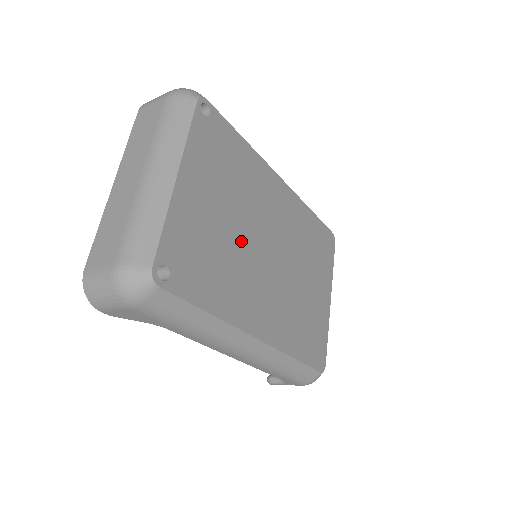
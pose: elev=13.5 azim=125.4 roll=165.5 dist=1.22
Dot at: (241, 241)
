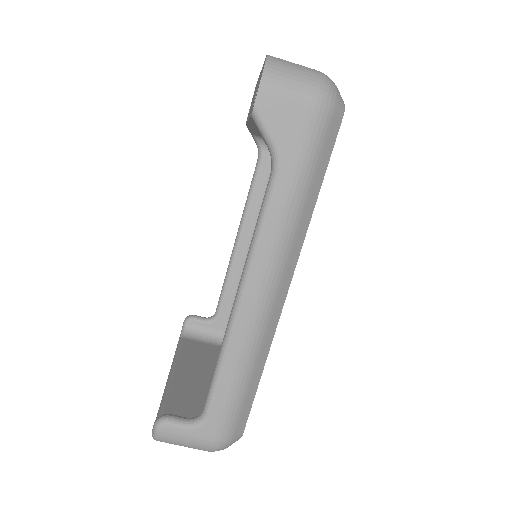
Dot at: occluded
